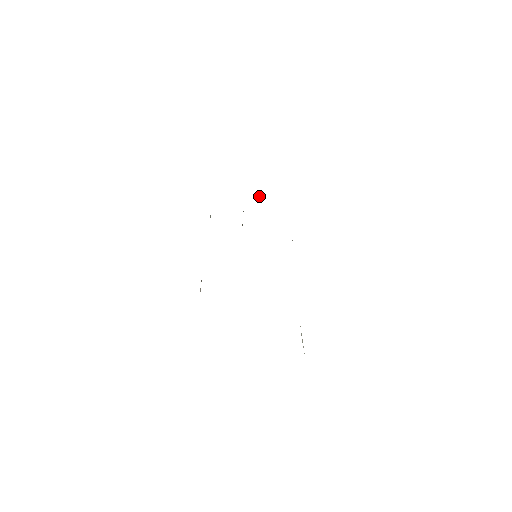
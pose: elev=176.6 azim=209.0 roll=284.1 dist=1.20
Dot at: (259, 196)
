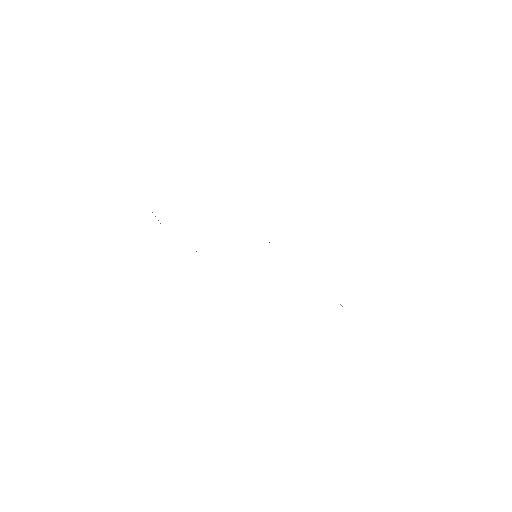
Dot at: occluded
